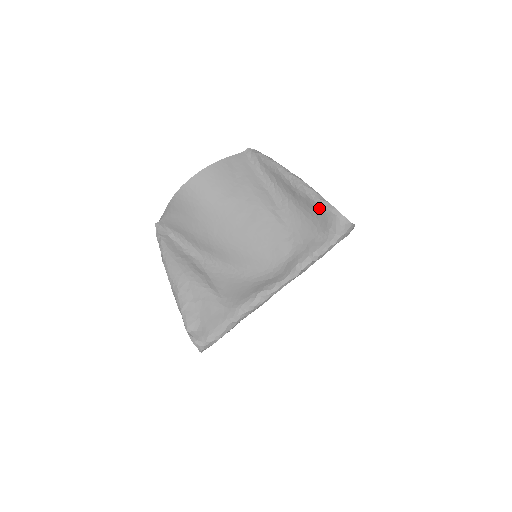
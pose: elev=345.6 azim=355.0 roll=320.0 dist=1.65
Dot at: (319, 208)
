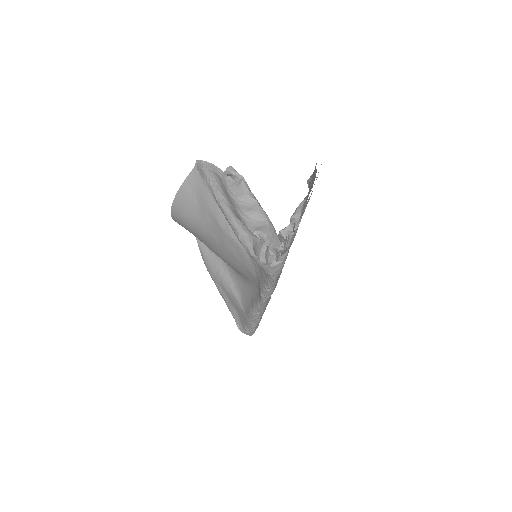
Dot at: occluded
